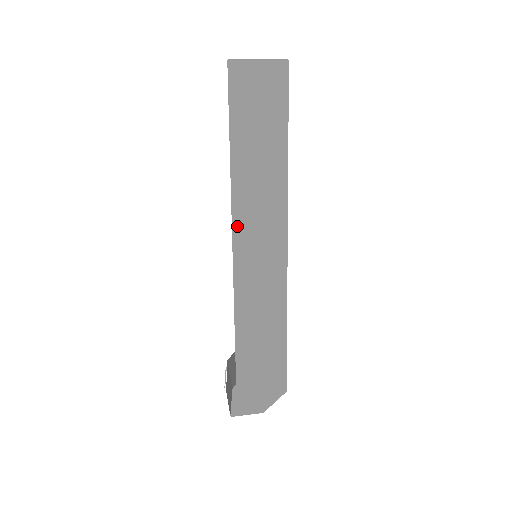
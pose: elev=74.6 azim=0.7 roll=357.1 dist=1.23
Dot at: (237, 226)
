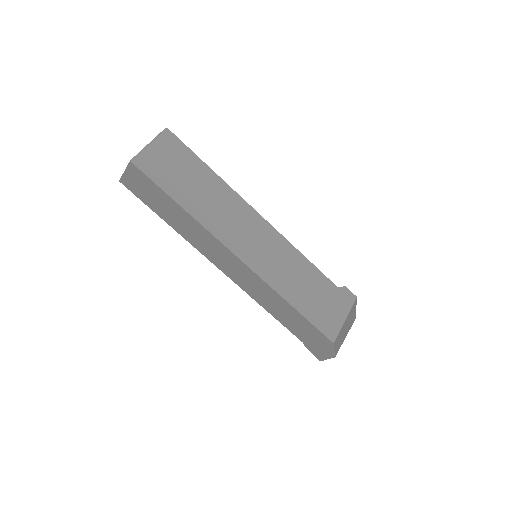
Dot at: (211, 260)
